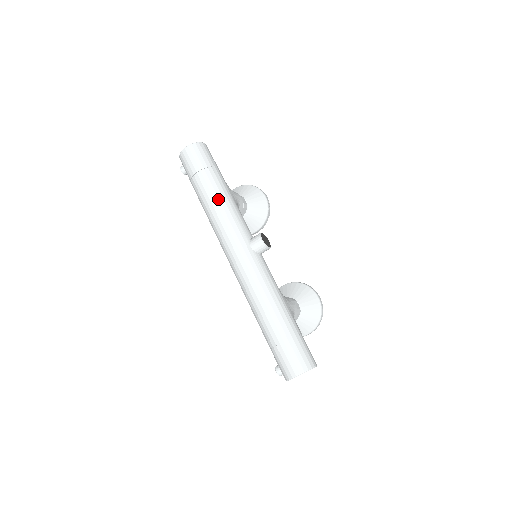
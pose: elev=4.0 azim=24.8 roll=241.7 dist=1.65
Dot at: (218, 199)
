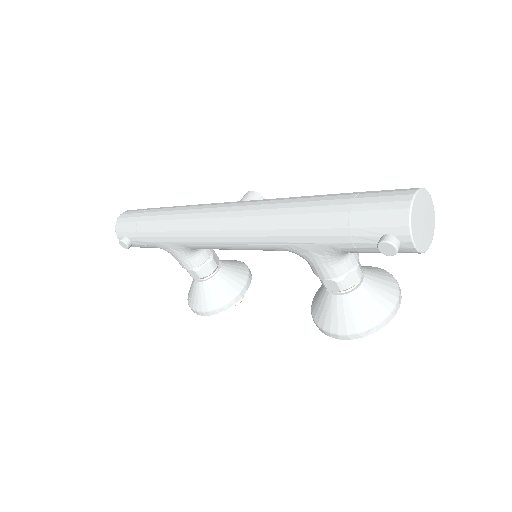
Dot at: (177, 206)
